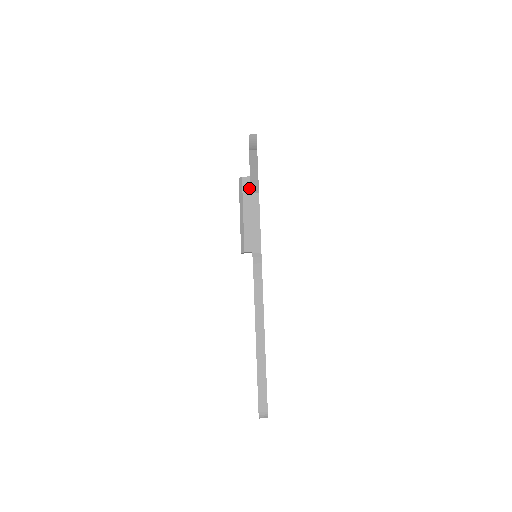
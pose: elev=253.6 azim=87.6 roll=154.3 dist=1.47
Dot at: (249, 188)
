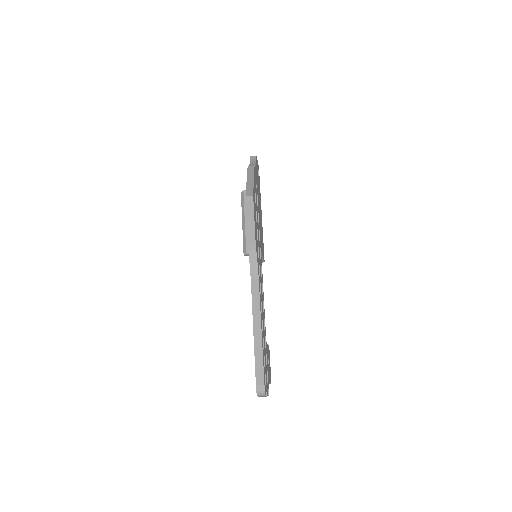
Dot at: occluded
